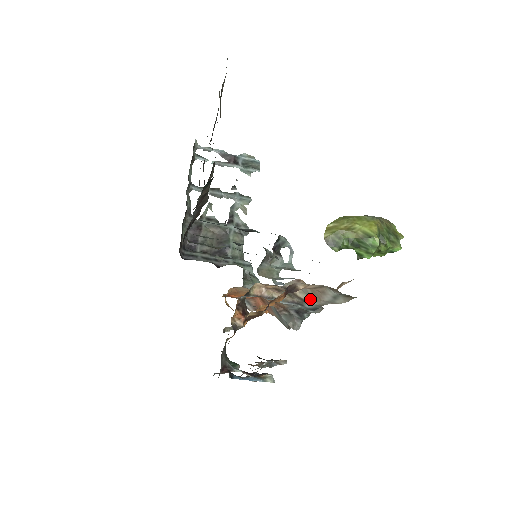
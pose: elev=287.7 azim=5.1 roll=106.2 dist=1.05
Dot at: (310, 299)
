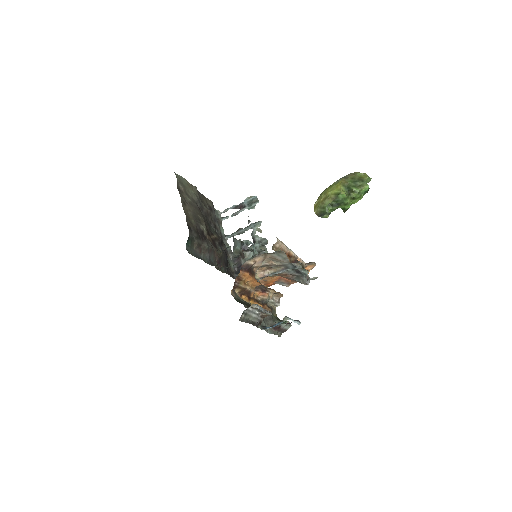
Dot at: (281, 263)
